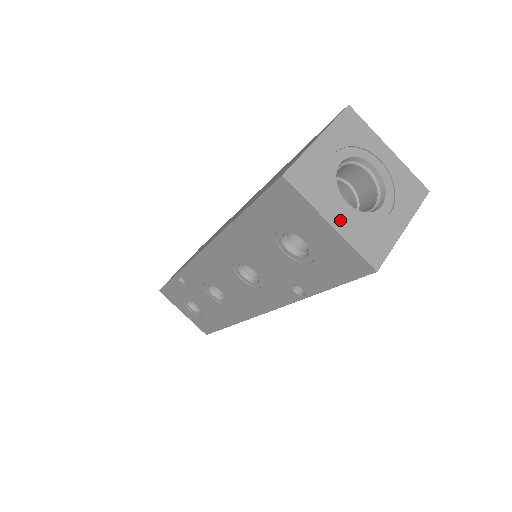
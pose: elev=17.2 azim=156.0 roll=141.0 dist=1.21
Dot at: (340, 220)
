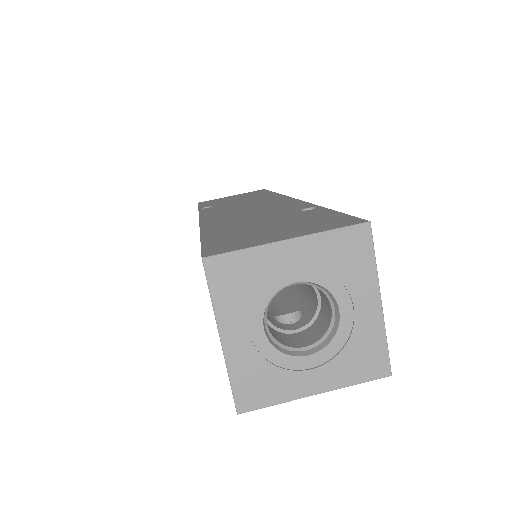
Dot at: (236, 342)
